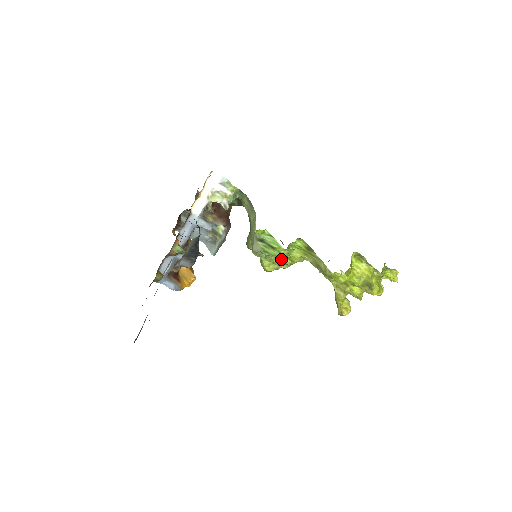
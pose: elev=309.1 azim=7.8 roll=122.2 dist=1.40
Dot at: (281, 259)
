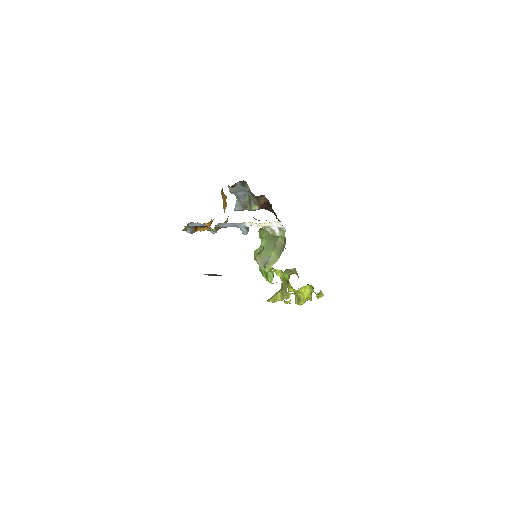
Dot at: occluded
